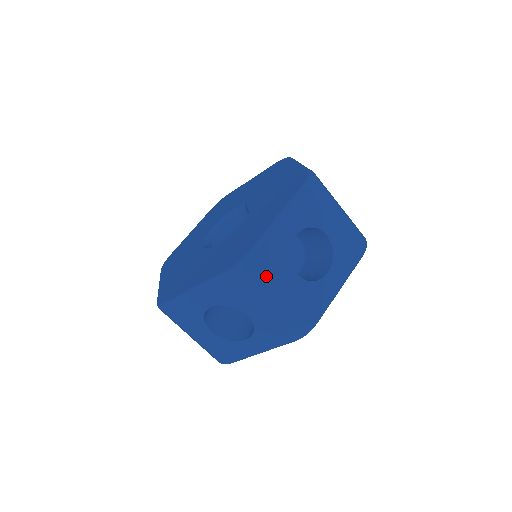
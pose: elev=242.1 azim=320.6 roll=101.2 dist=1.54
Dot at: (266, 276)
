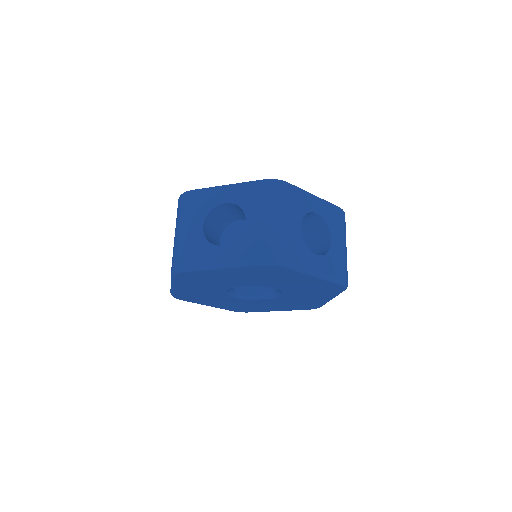
Dot at: occluded
